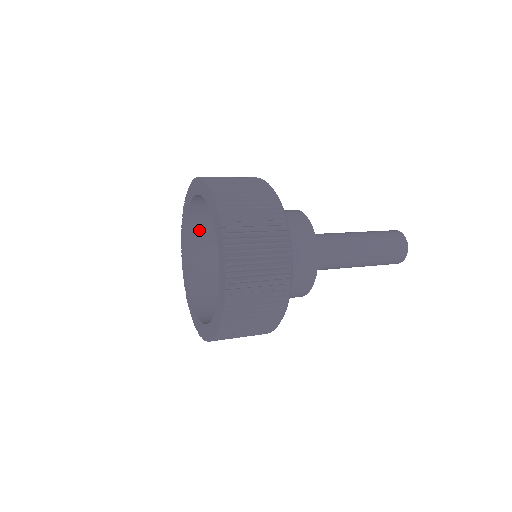
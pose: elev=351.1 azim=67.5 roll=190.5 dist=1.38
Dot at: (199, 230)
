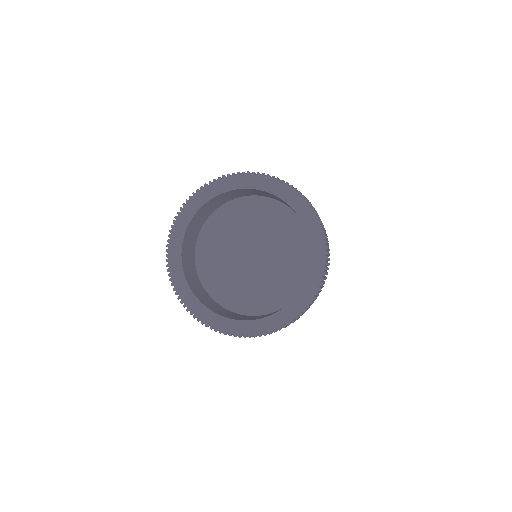
Dot at: (190, 235)
